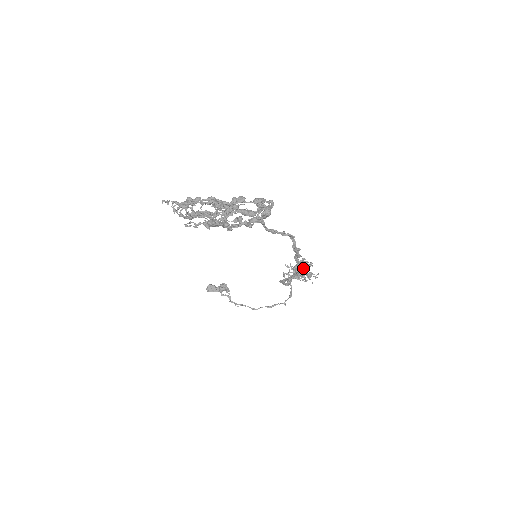
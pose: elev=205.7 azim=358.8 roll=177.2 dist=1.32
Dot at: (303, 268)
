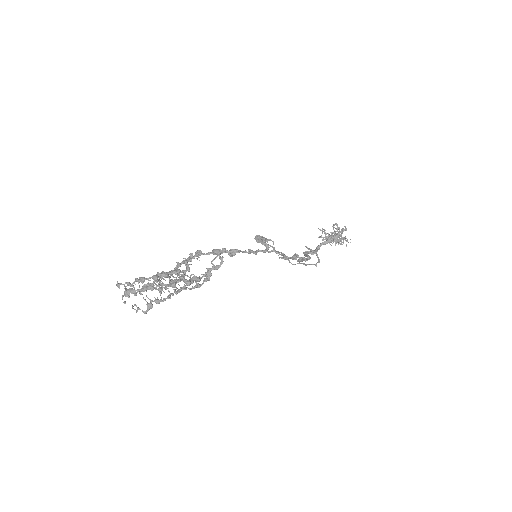
Dot at: (335, 233)
